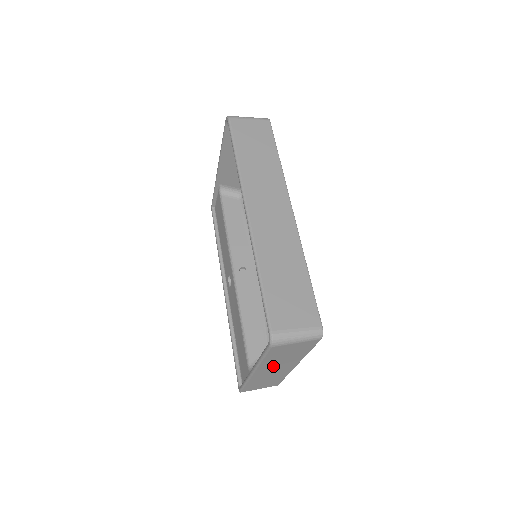
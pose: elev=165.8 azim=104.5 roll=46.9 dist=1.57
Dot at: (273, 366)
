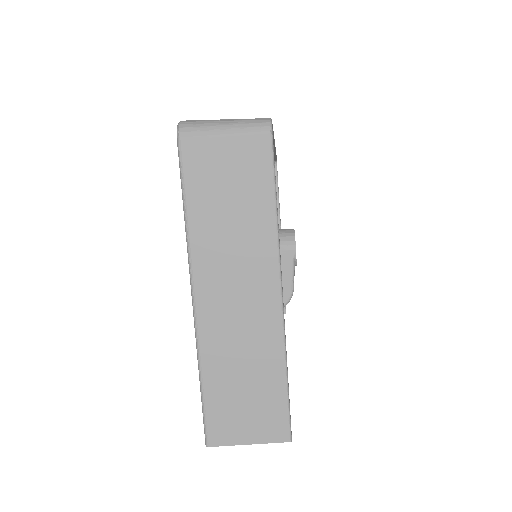
Dot at: (225, 271)
